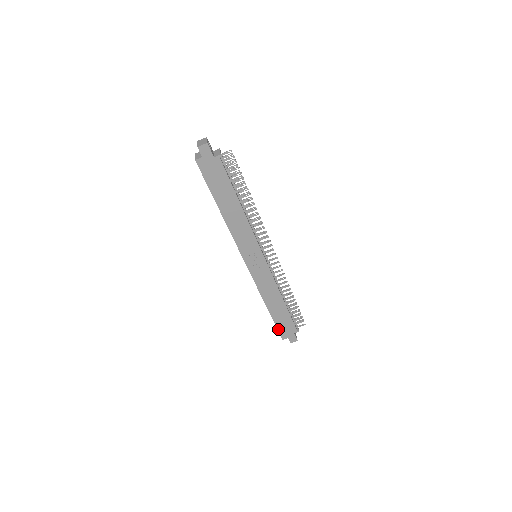
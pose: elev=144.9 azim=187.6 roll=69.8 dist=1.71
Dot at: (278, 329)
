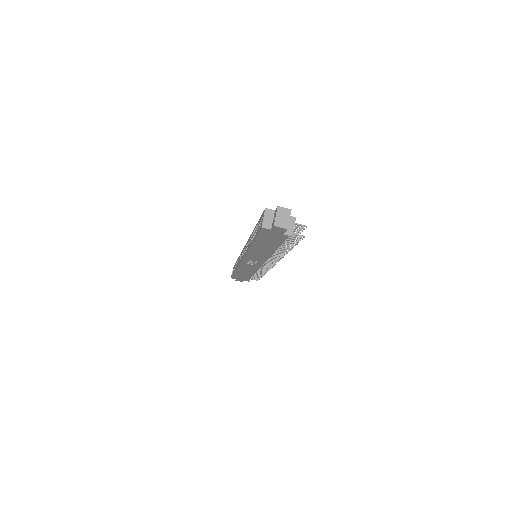
Dot at: (233, 276)
